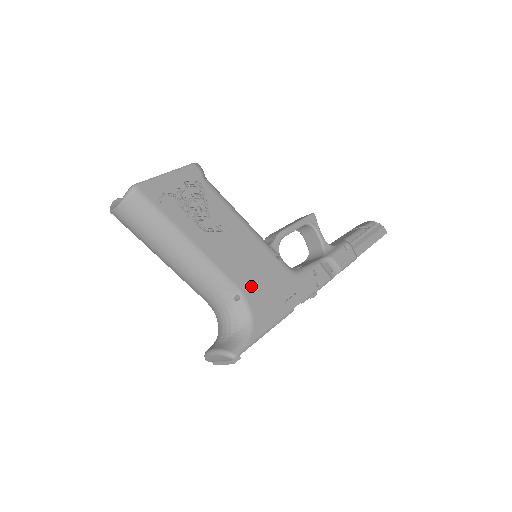
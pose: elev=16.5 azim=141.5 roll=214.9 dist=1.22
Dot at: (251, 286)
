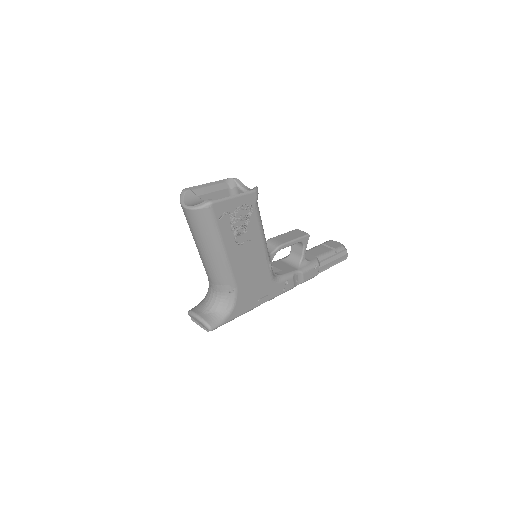
Dot at: (244, 286)
